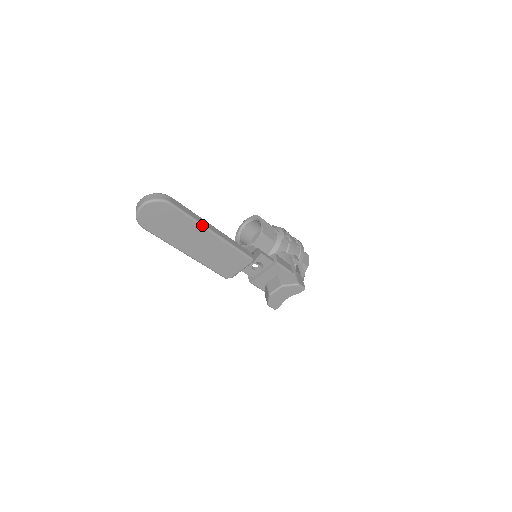
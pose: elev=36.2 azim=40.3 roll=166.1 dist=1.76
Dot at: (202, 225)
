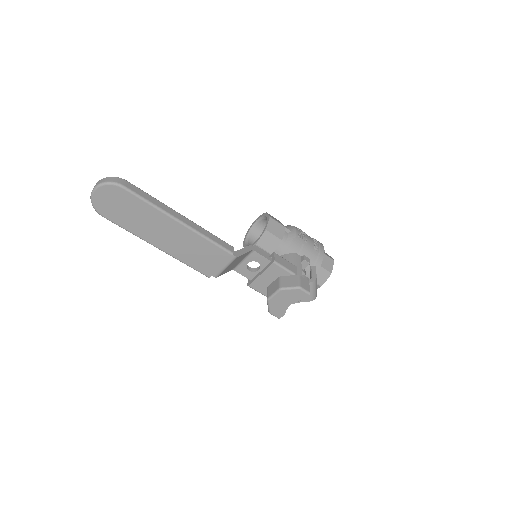
Dot at: (164, 212)
